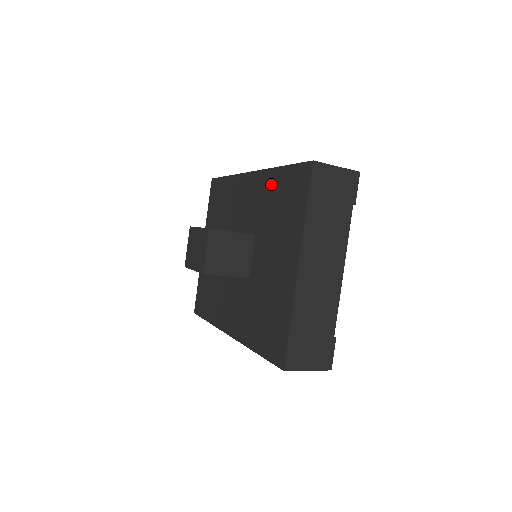
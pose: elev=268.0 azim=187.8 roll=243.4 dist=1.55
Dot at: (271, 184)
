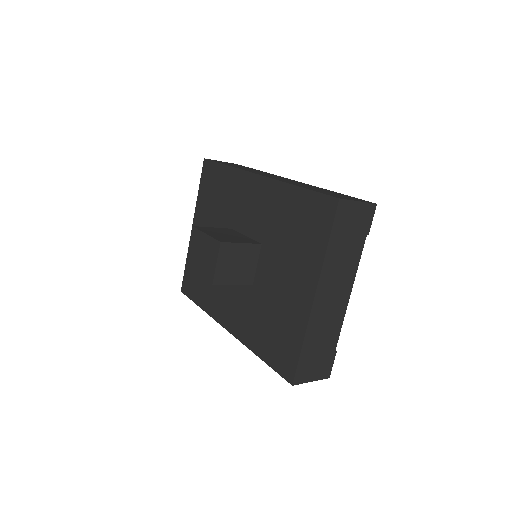
Dot at: (284, 200)
